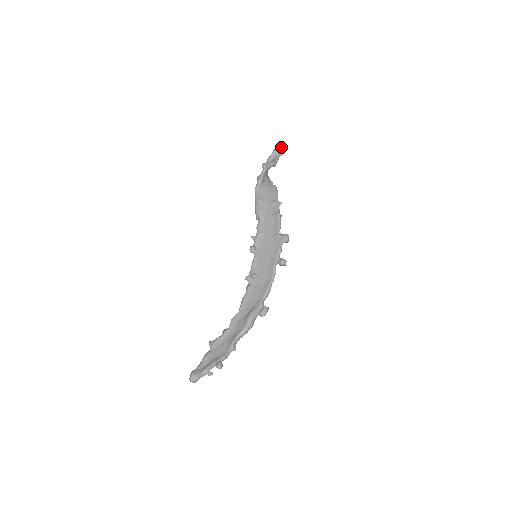
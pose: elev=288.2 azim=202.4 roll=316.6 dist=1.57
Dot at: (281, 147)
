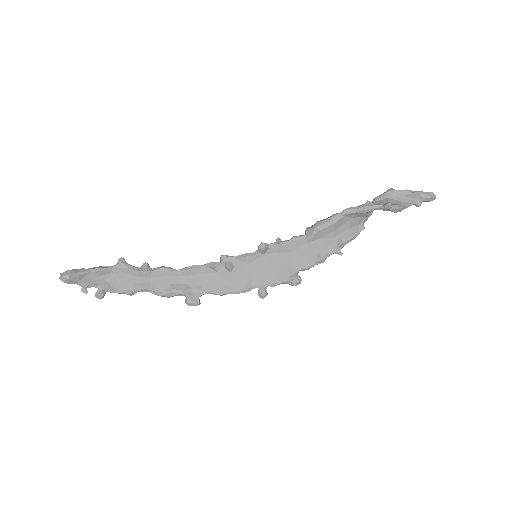
Dot at: (430, 200)
